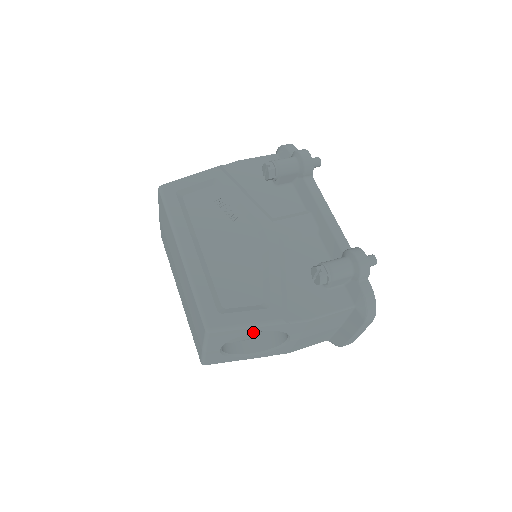
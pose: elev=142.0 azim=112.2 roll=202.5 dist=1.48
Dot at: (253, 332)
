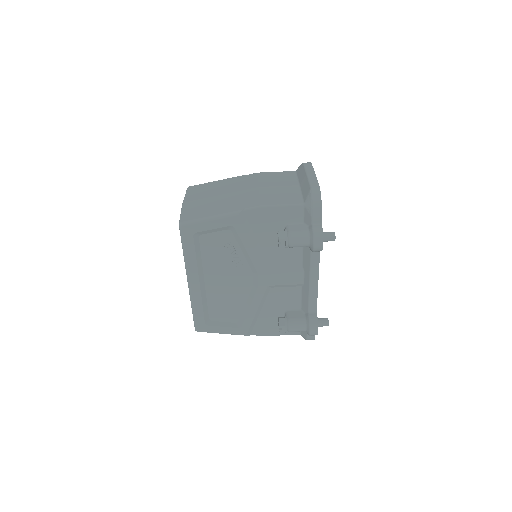
Dot at: occluded
